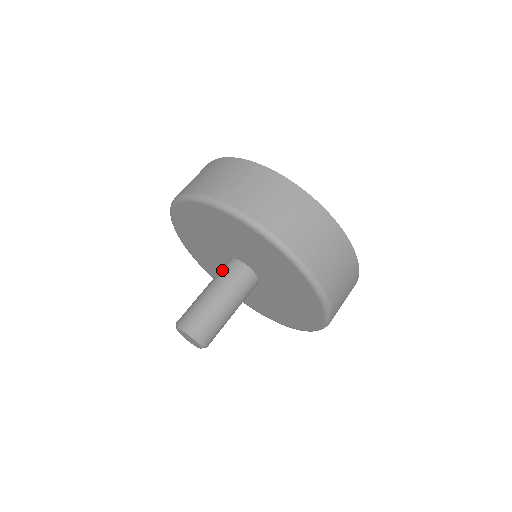
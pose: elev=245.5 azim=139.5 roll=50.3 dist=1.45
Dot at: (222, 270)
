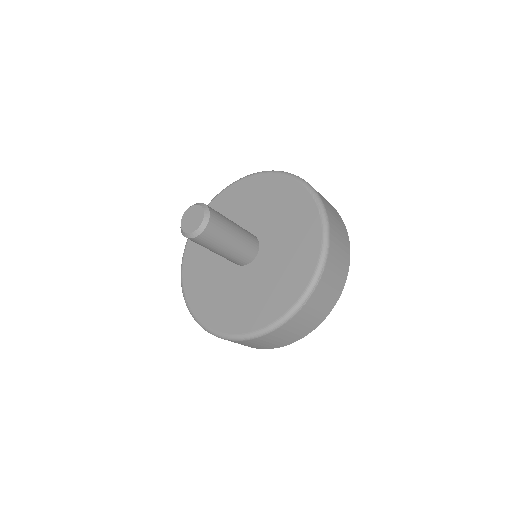
Dot at: occluded
